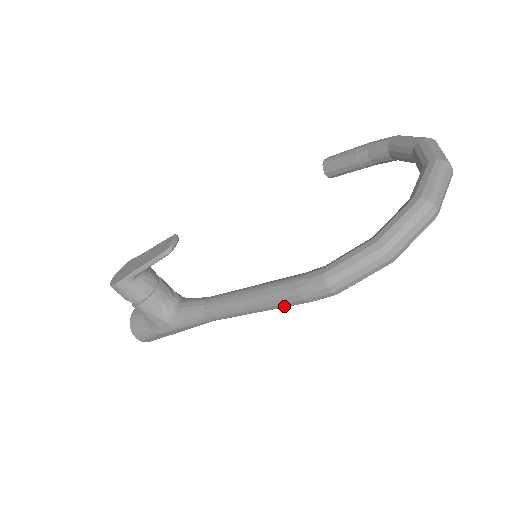
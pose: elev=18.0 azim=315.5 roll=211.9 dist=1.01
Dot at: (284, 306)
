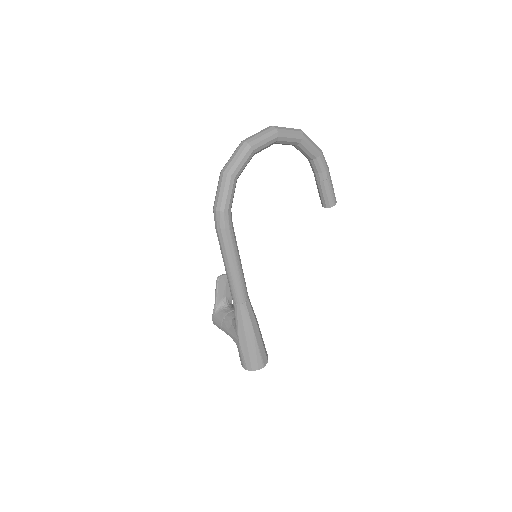
Dot at: (223, 246)
